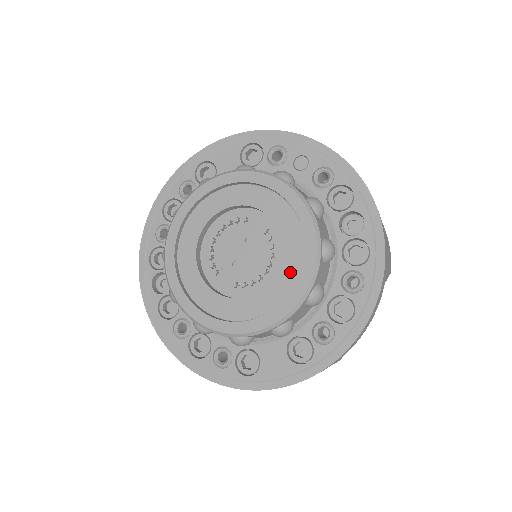
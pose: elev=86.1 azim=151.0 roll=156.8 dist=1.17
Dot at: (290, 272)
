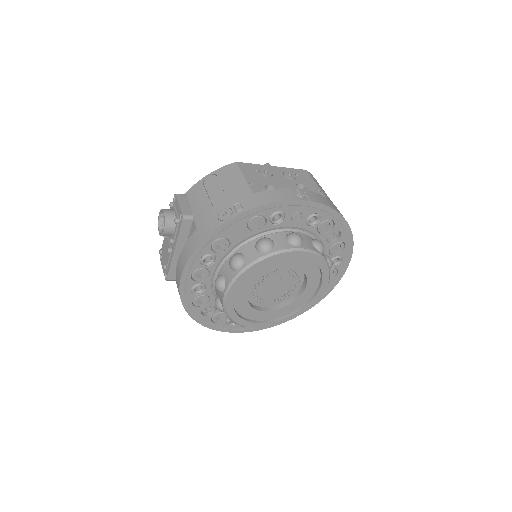
Dot at: (313, 286)
